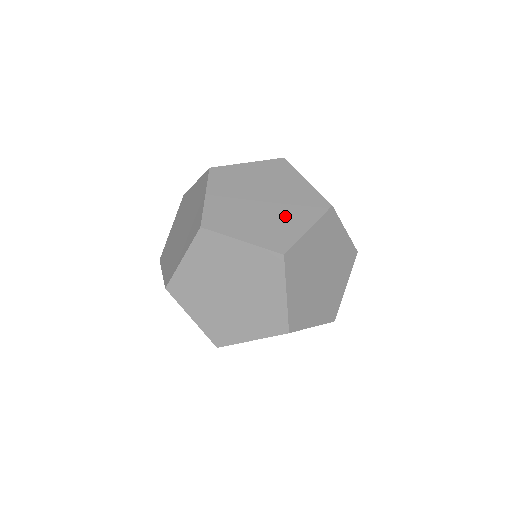
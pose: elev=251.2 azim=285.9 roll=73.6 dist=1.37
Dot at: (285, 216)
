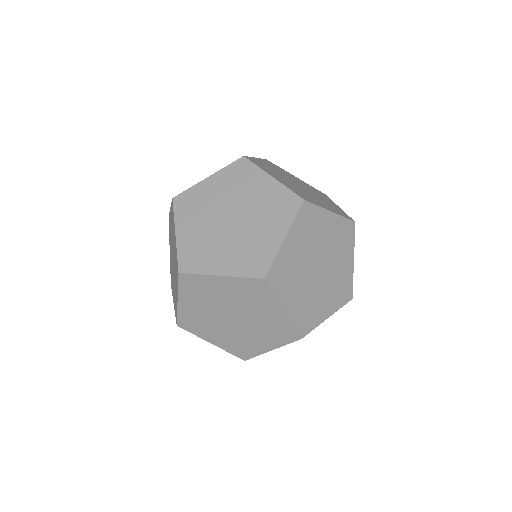
Dot at: (257, 231)
